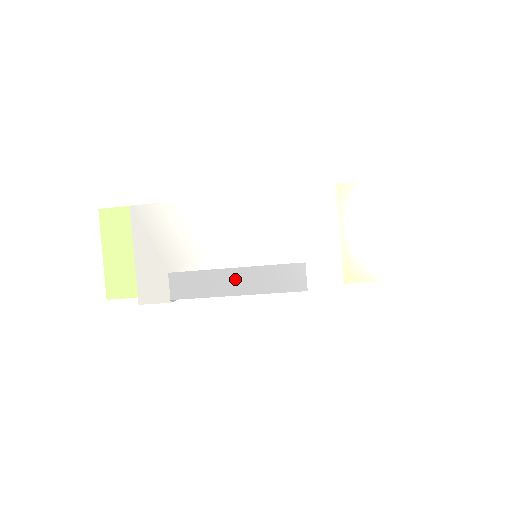
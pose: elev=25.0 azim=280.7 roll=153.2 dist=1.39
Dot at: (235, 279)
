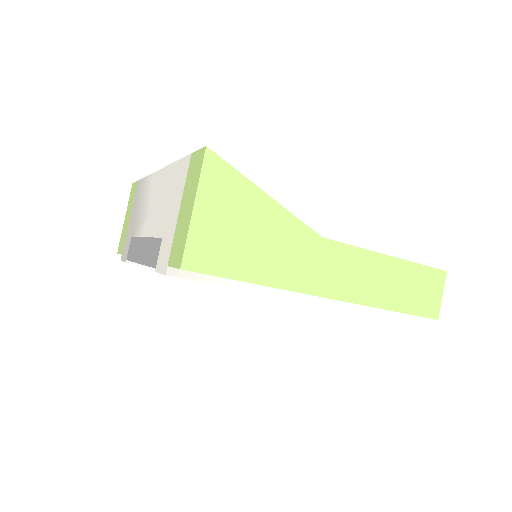
Dot at: (142, 248)
